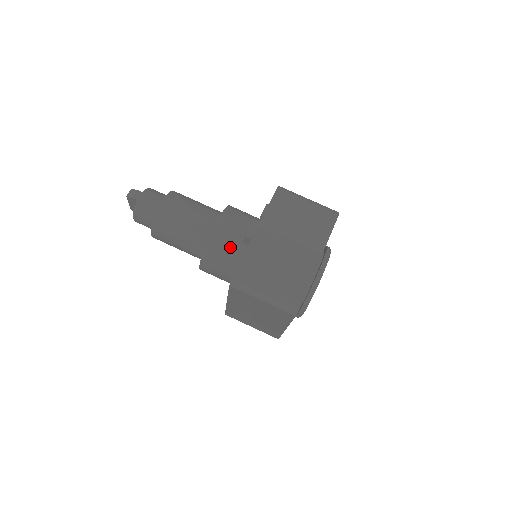
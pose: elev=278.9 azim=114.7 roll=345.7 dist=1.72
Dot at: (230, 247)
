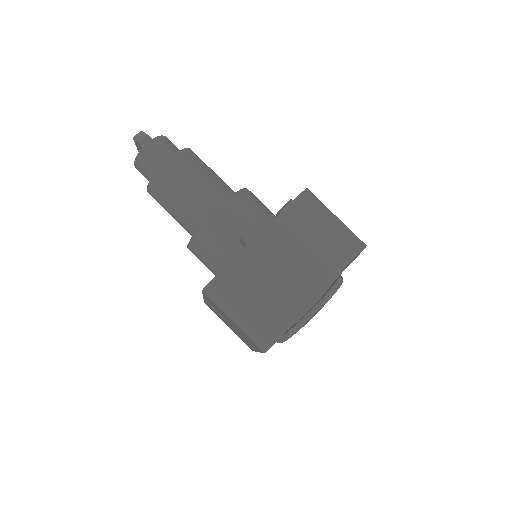
Dot at: (224, 241)
